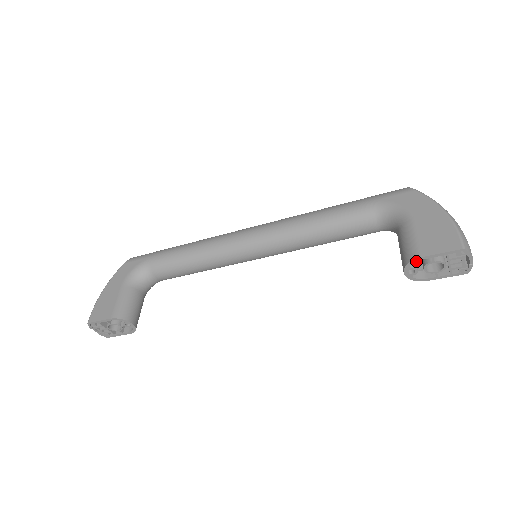
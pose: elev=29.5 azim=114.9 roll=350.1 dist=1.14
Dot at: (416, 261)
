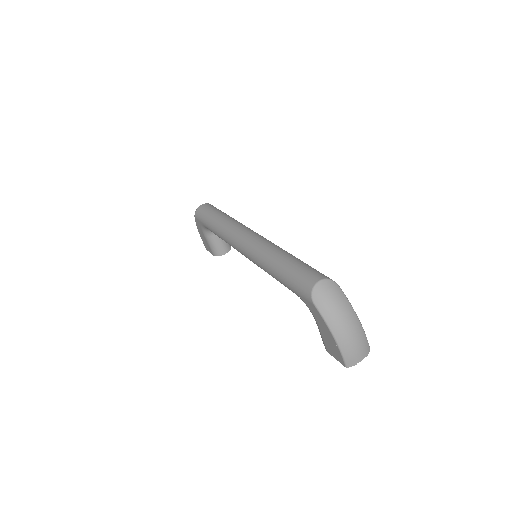
Dot at: occluded
